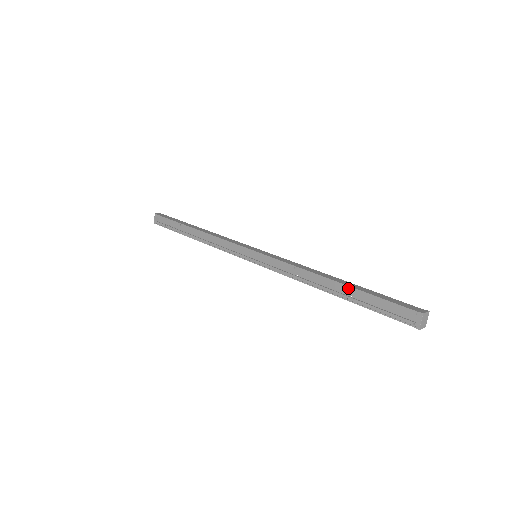
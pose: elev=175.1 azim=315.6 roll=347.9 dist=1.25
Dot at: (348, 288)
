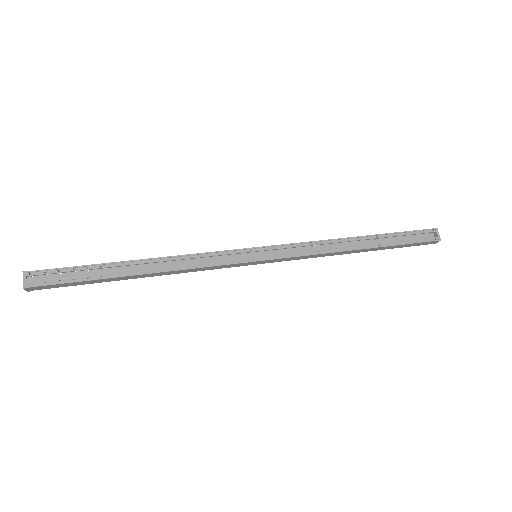
Dot at: (376, 237)
